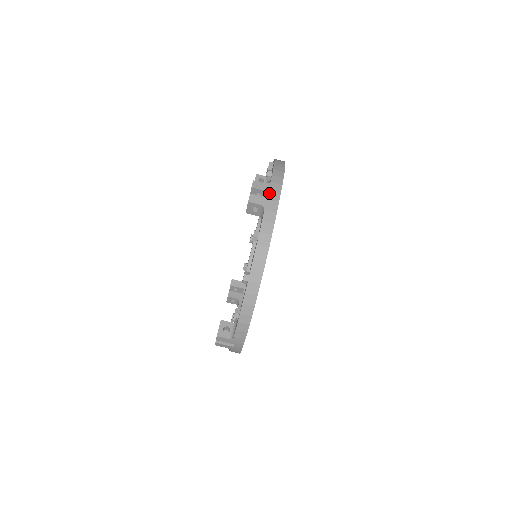
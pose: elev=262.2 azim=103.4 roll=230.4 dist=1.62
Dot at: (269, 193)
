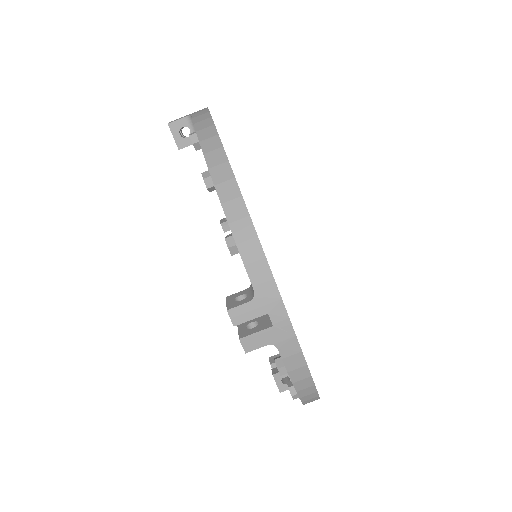
Dot at: occluded
